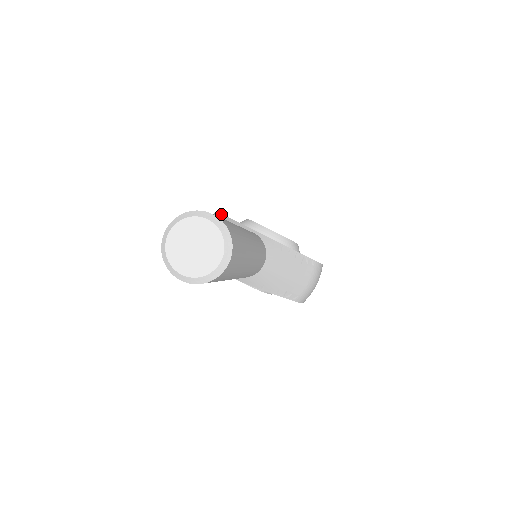
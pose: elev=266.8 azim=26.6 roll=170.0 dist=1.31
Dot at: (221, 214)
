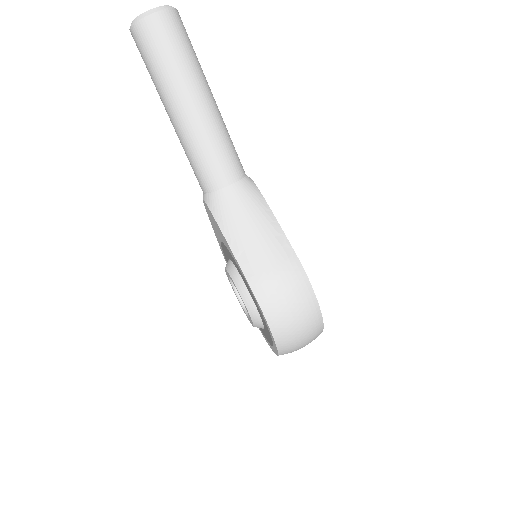
Dot at: occluded
